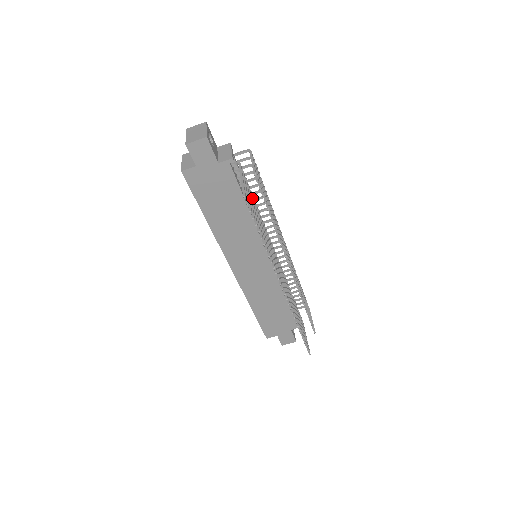
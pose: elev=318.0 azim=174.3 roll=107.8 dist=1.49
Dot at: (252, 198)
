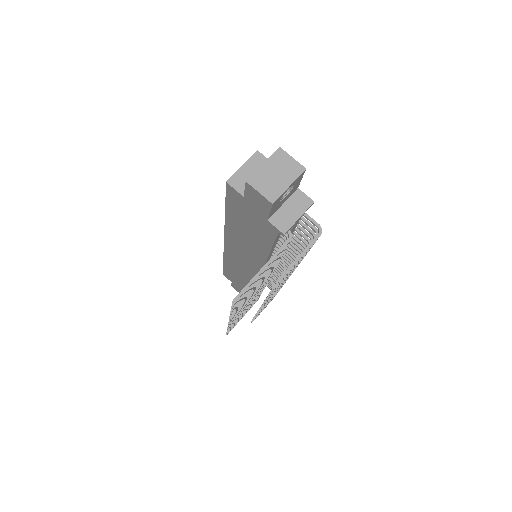
Dot at: (271, 266)
